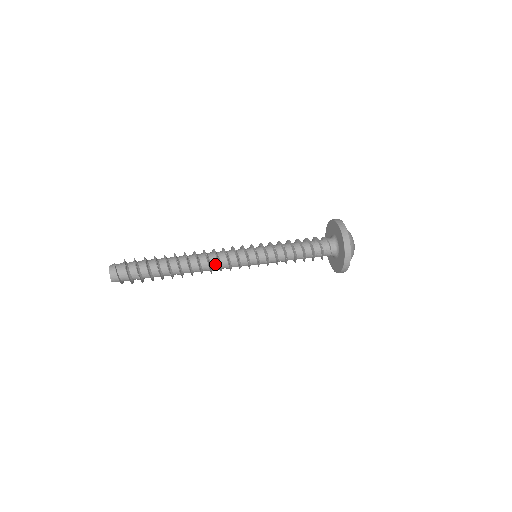
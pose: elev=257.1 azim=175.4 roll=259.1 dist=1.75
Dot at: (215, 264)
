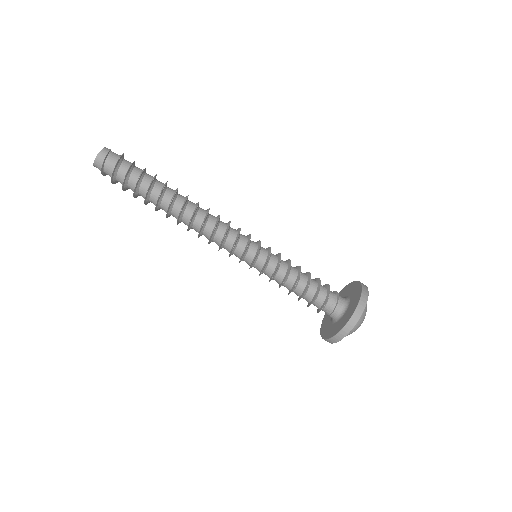
Dot at: (208, 232)
